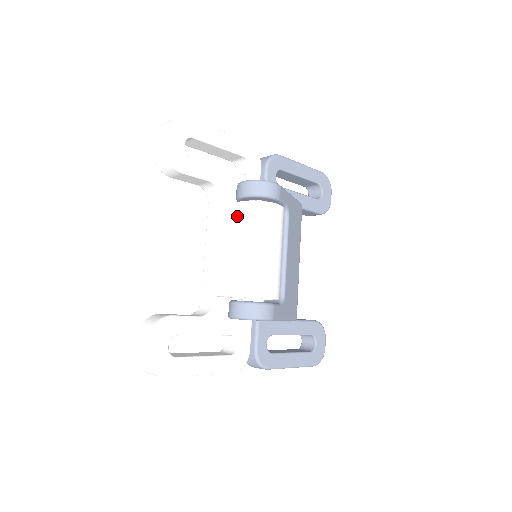
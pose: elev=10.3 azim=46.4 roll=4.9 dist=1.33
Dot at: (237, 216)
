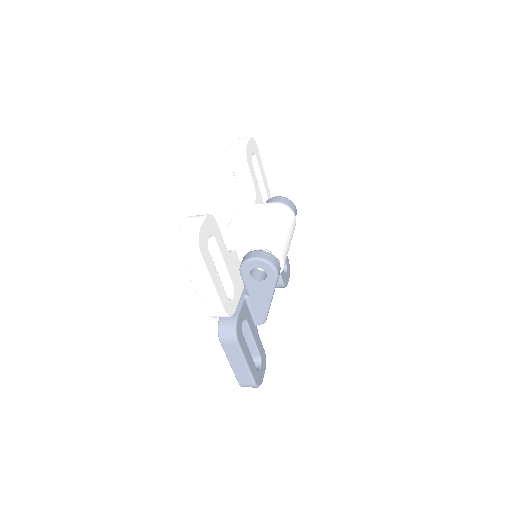
Dot at: (270, 208)
